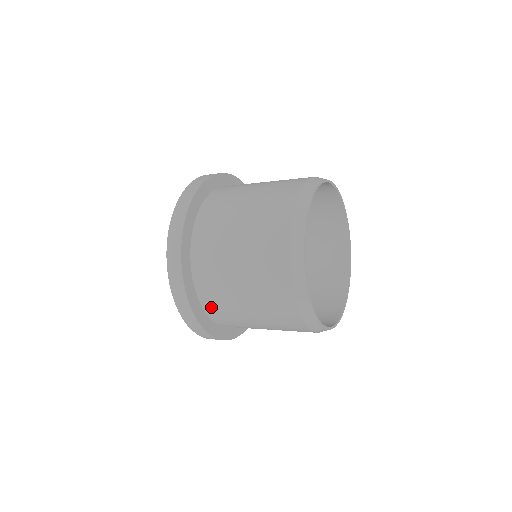
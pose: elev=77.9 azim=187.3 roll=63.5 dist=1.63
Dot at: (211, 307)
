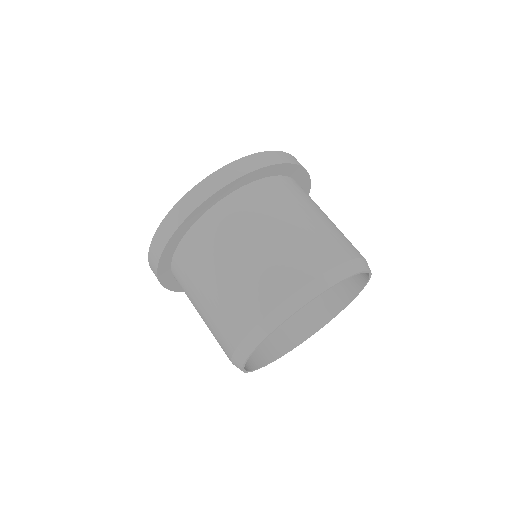
Dot at: (178, 281)
